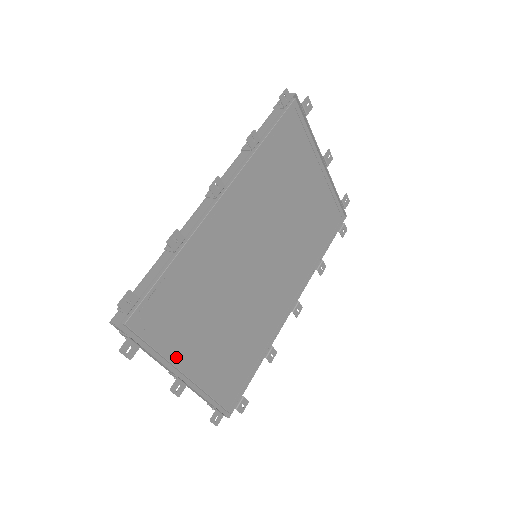
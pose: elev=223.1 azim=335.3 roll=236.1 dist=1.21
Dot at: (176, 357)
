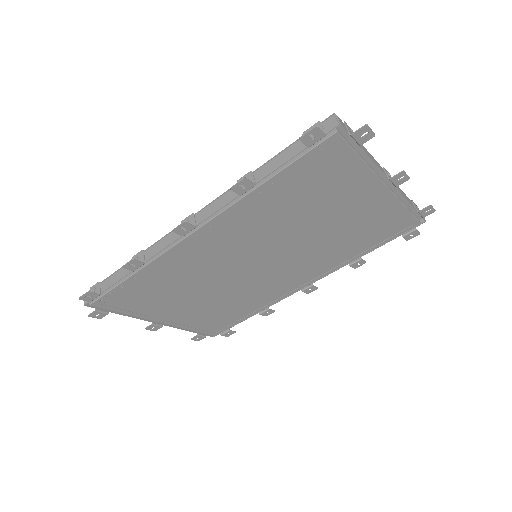
Dot at: (149, 315)
